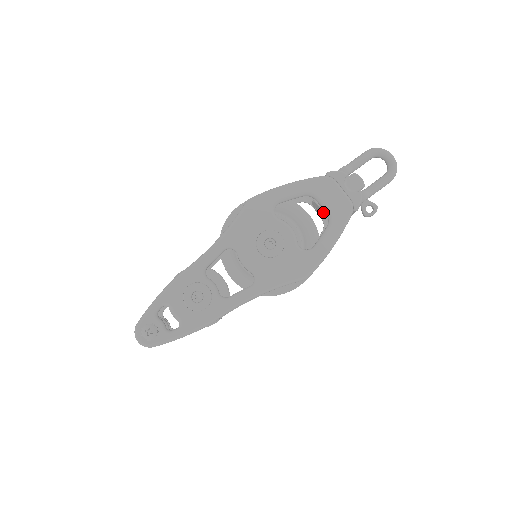
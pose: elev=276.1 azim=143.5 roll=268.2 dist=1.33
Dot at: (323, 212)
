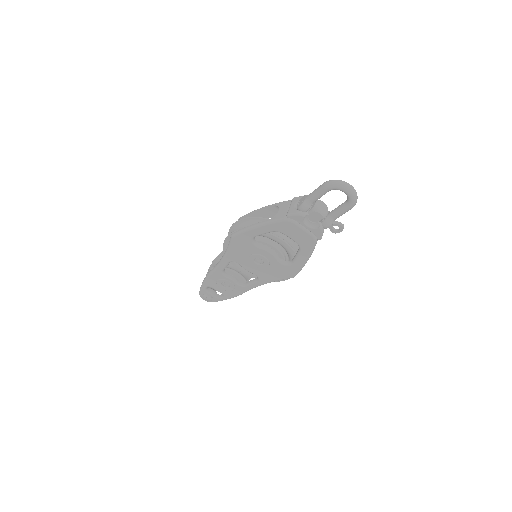
Dot at: occluded
